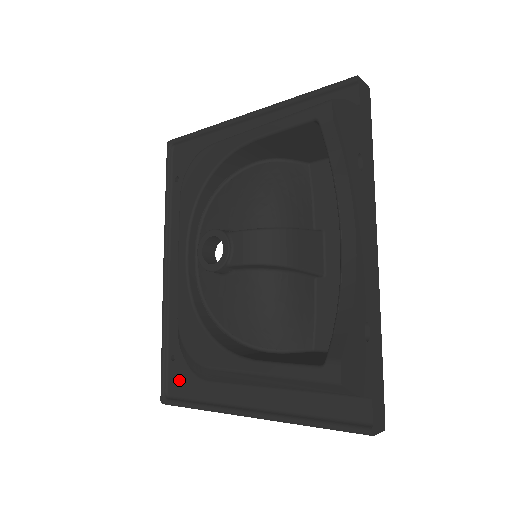
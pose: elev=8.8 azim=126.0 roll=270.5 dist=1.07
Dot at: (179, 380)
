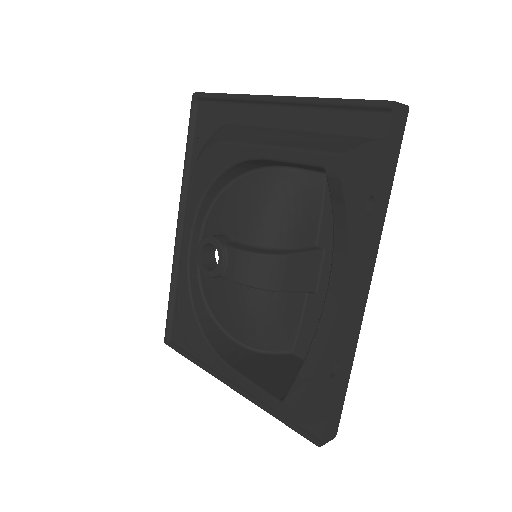
Dot at: (180, 331)
